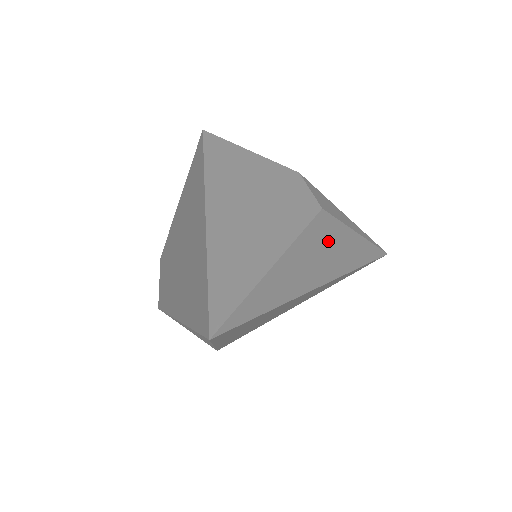
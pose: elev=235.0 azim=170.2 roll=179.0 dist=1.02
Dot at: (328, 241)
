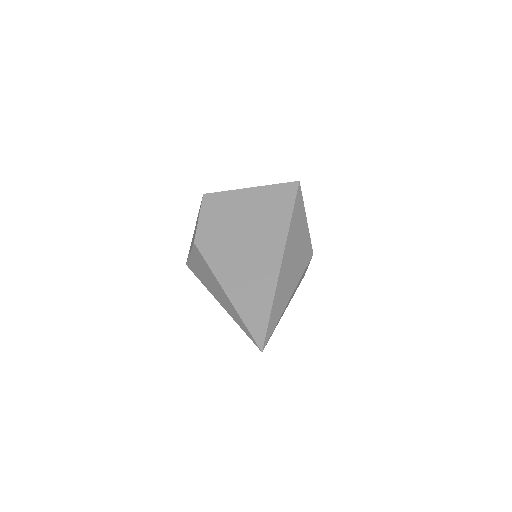
Dot at: occluded
